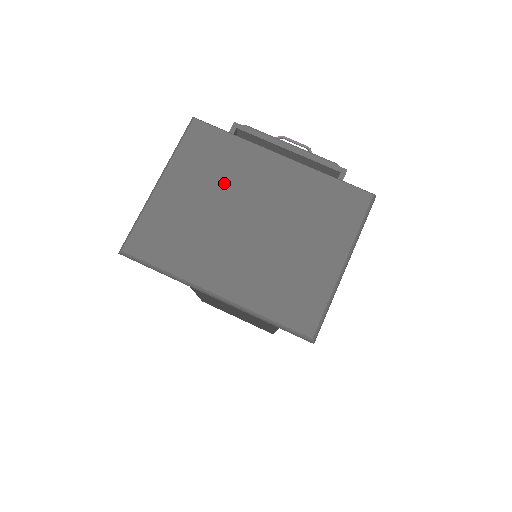
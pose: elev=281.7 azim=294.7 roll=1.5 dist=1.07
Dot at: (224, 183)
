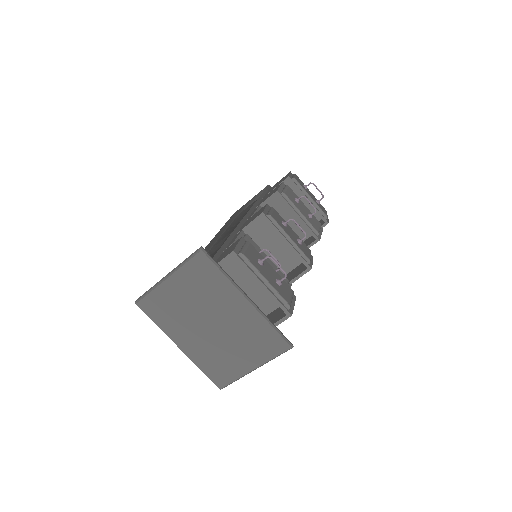
Dot at: (204, 299)
